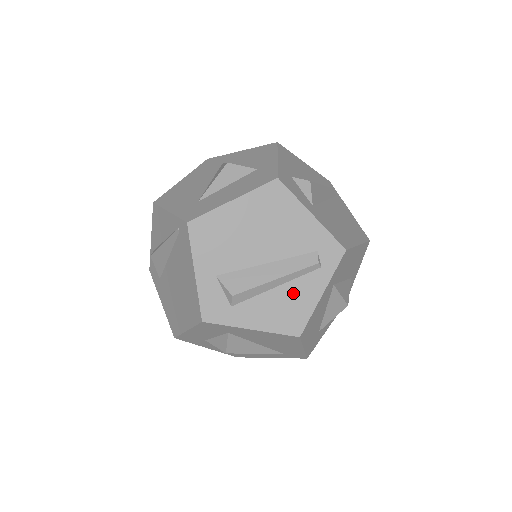
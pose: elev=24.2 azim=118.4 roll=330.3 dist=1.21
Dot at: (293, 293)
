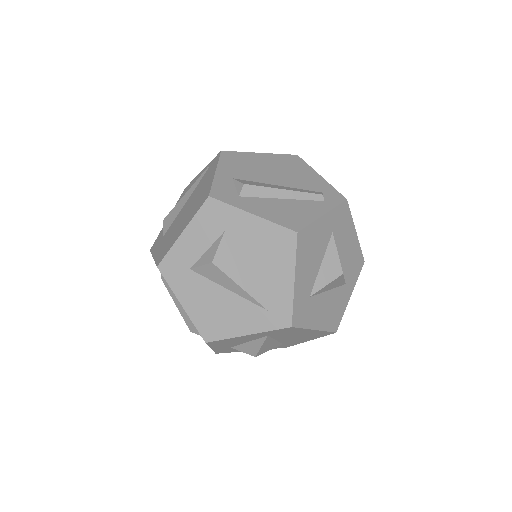
Dot at: (297, 206)
